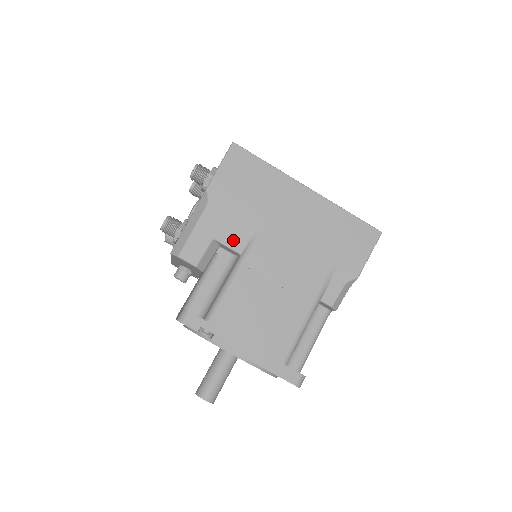
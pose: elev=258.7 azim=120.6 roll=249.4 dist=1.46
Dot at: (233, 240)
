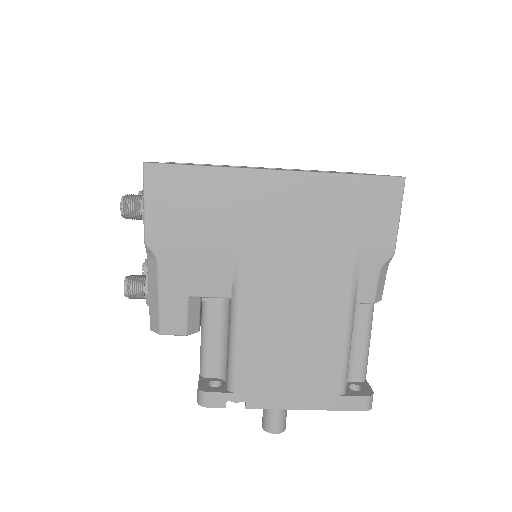
Dot at: (212, 287)
